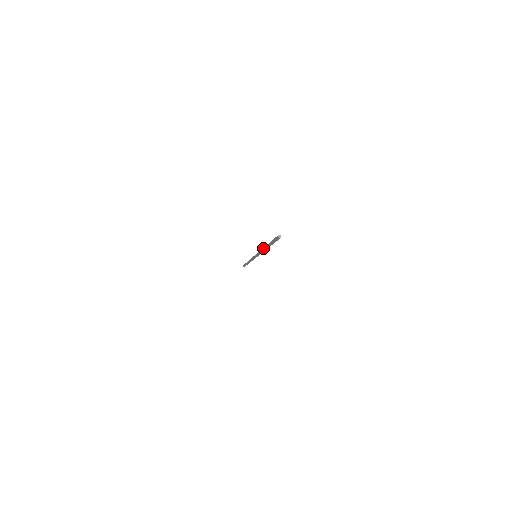
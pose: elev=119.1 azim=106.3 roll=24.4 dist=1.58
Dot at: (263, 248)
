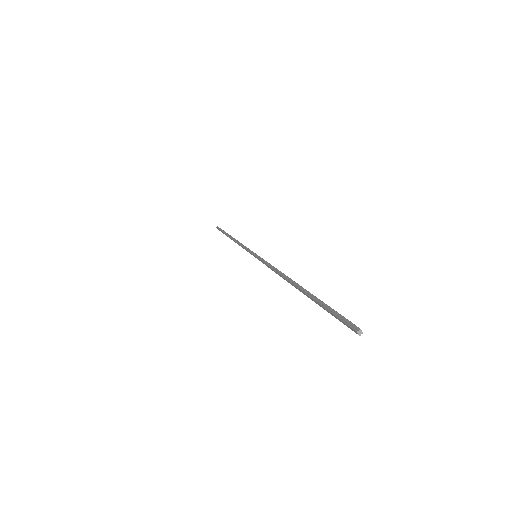
Dot at: (286, 280)
